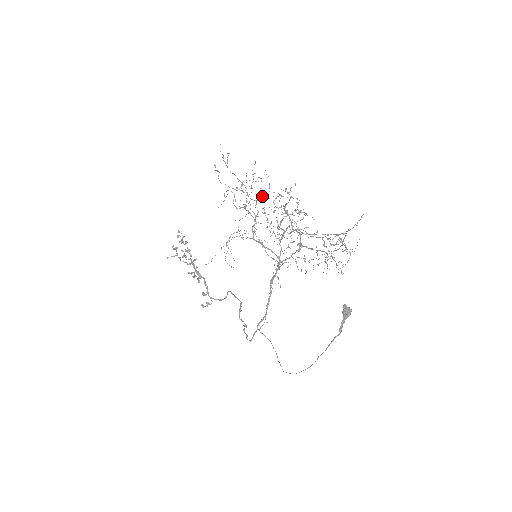
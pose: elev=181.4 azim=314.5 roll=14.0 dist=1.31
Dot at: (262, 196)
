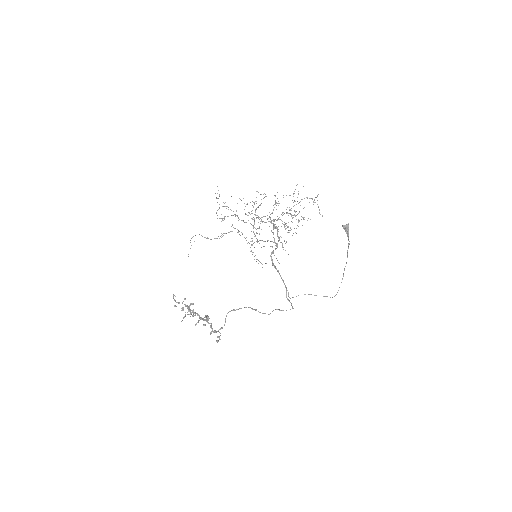
Dot at: (253, 206)
